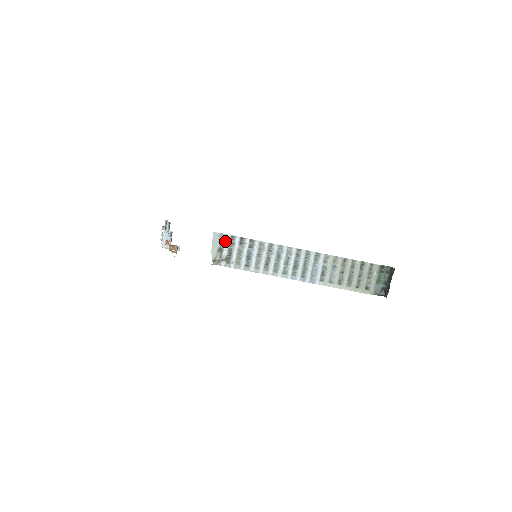
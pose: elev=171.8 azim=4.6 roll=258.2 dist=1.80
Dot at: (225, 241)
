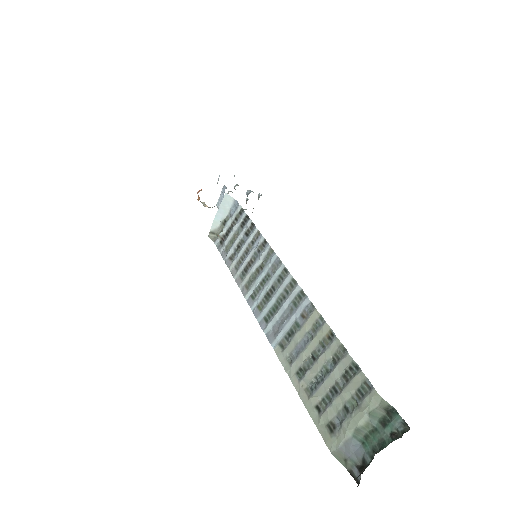
Dot at: (234, 213)
